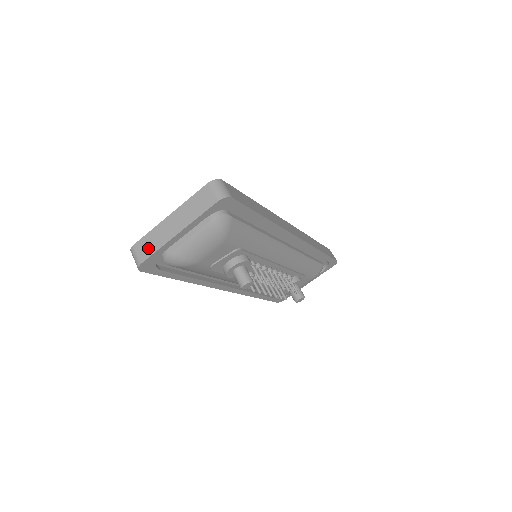
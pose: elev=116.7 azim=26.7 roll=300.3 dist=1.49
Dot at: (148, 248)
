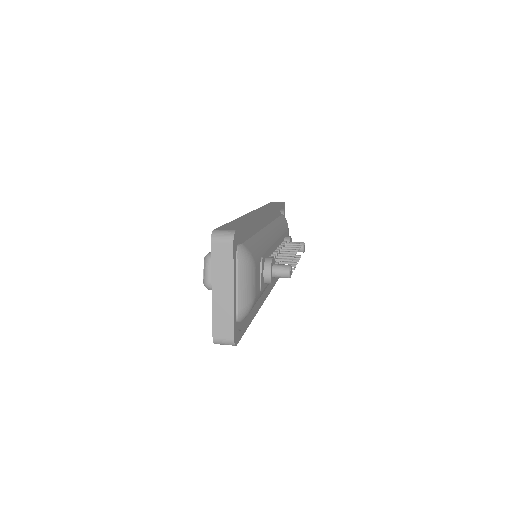
Dot at: (226, 326)
